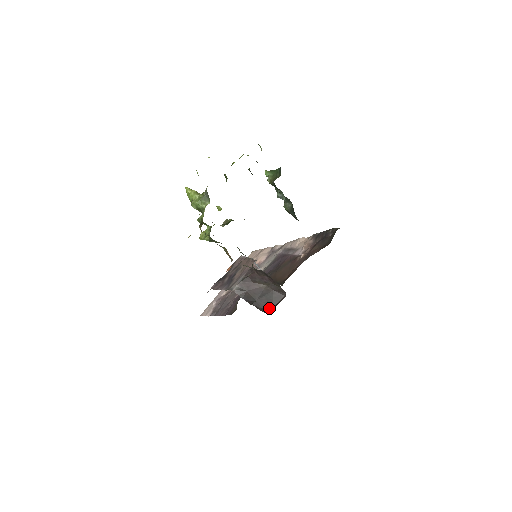
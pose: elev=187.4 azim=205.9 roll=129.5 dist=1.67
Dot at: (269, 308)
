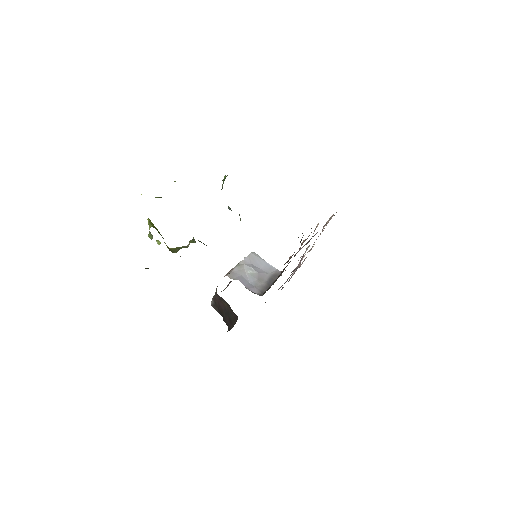
Dot at: (231, 327)
